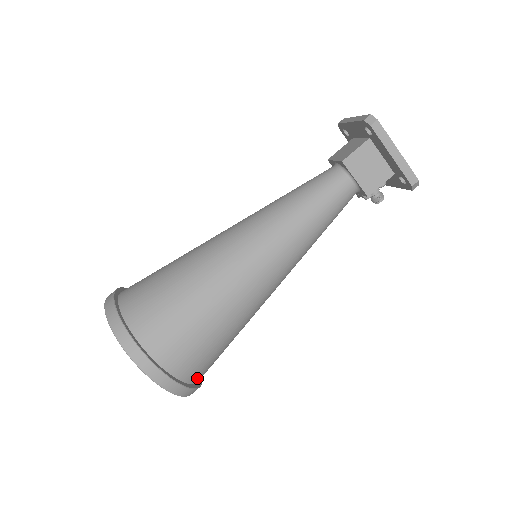
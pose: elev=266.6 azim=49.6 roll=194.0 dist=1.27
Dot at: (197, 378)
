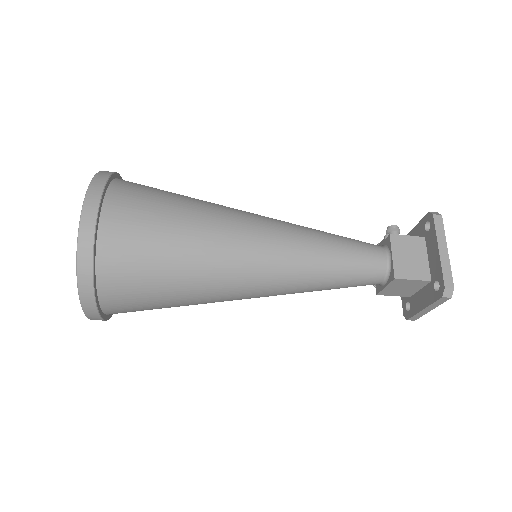
Dot at: occluded
